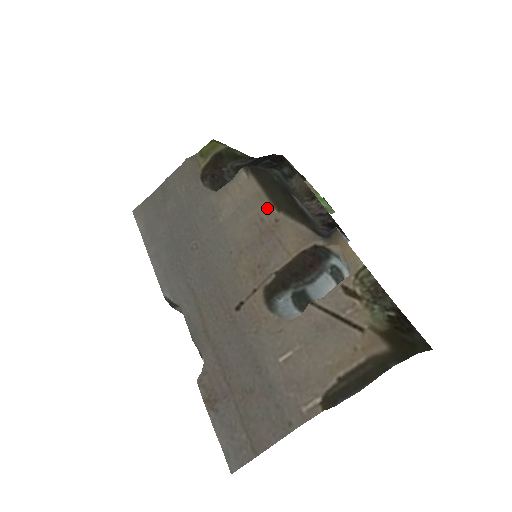
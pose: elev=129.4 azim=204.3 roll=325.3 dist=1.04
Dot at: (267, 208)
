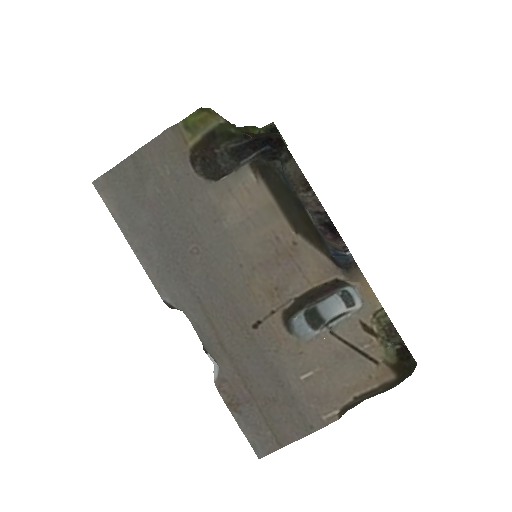
Dot at: (283, 227)
